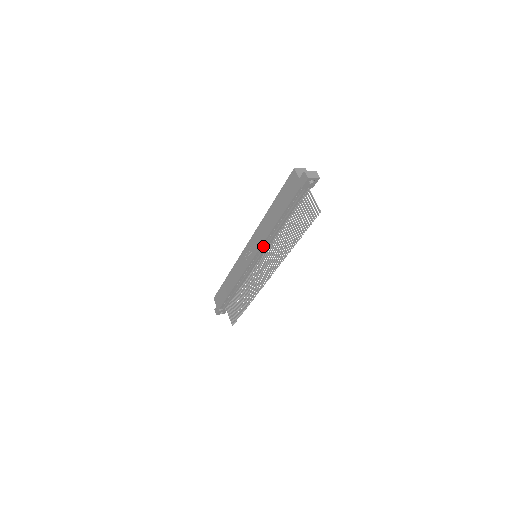
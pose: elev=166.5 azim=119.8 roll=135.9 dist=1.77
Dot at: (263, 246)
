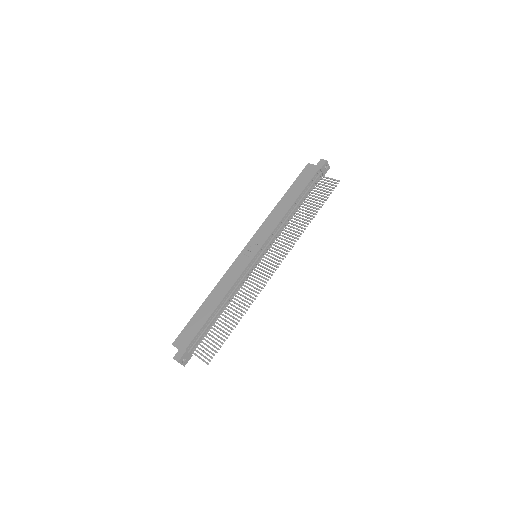
Dot at: (271, 236)
